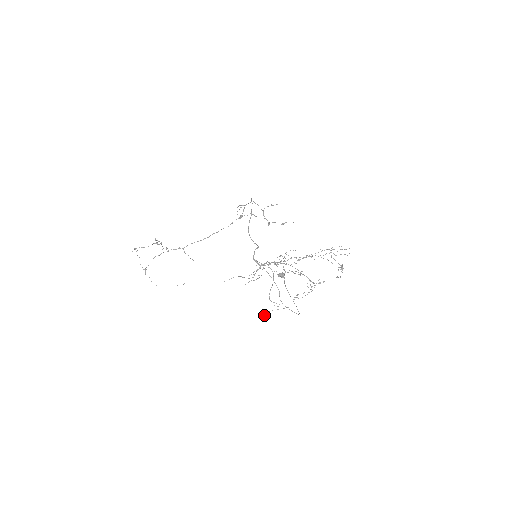
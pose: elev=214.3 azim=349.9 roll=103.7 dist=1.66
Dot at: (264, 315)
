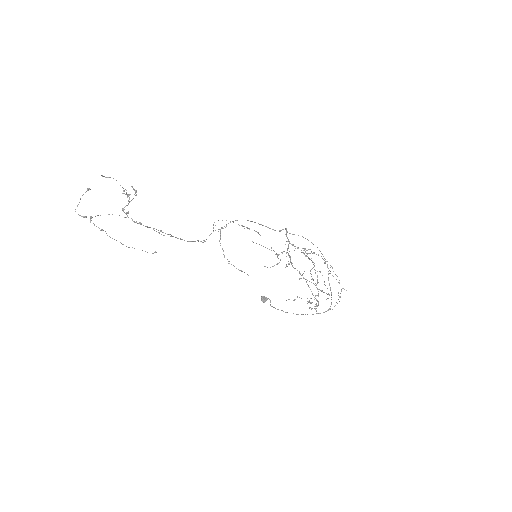
Dot at: occluded
